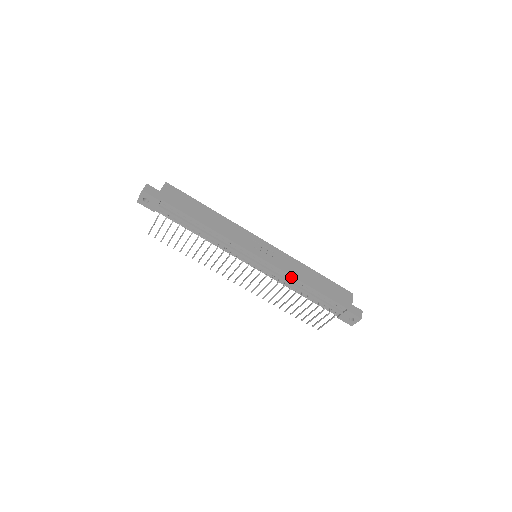
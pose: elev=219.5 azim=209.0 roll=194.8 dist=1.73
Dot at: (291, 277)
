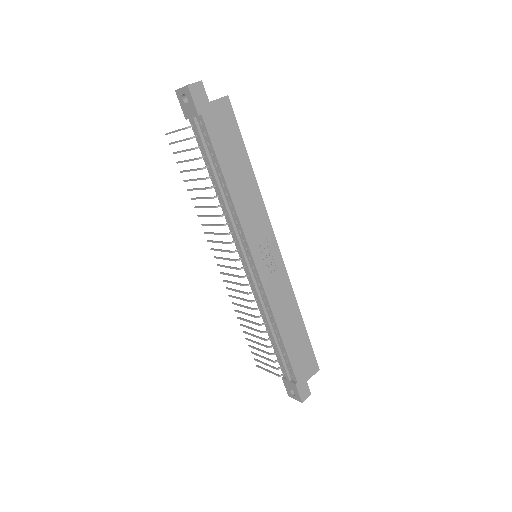
Dot at: (270, 309)
